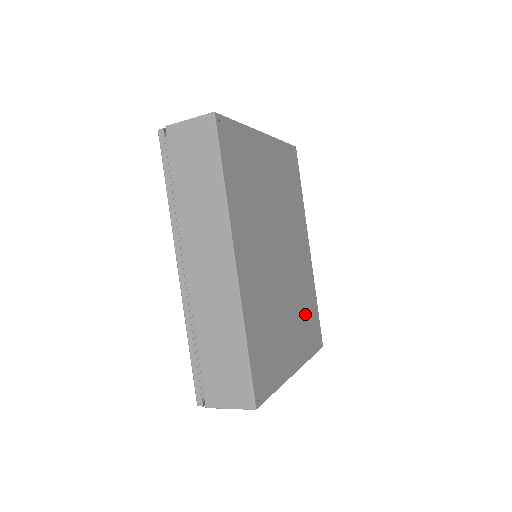
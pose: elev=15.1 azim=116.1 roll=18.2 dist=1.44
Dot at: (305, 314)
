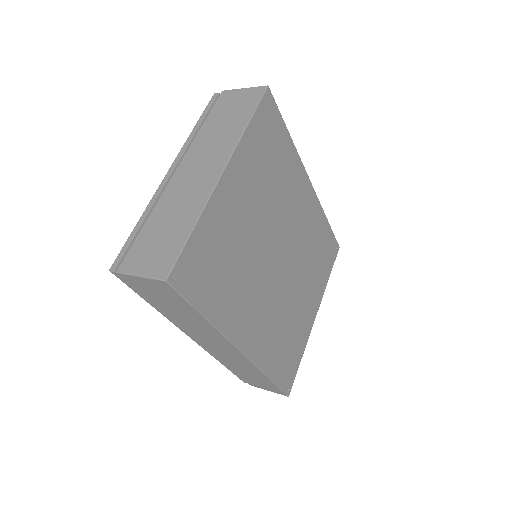
Dot at: (317, 257)
